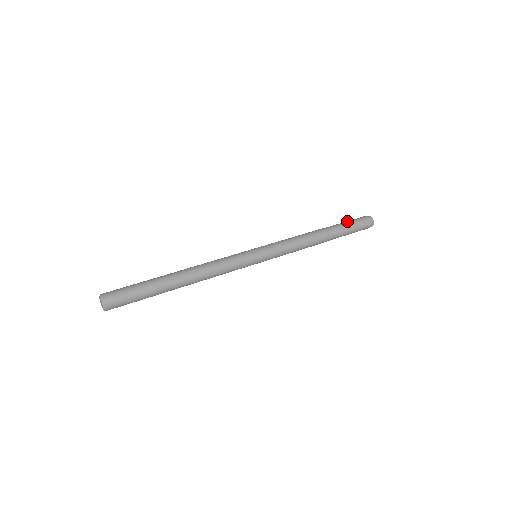
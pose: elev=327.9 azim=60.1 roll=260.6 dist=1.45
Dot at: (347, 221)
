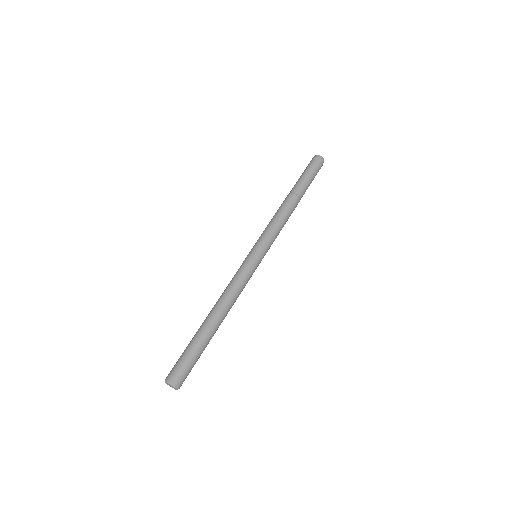
Dot at: (311, 176)
